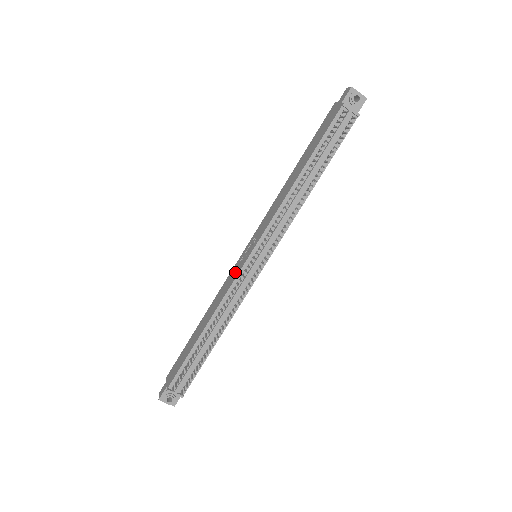
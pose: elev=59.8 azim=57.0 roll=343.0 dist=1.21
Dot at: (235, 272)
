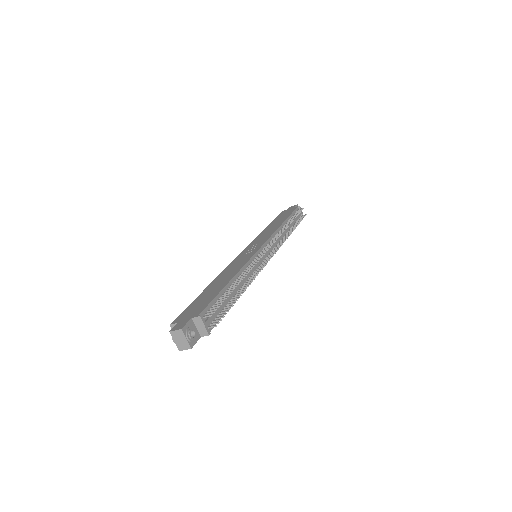
Dot at: (246, 256)
